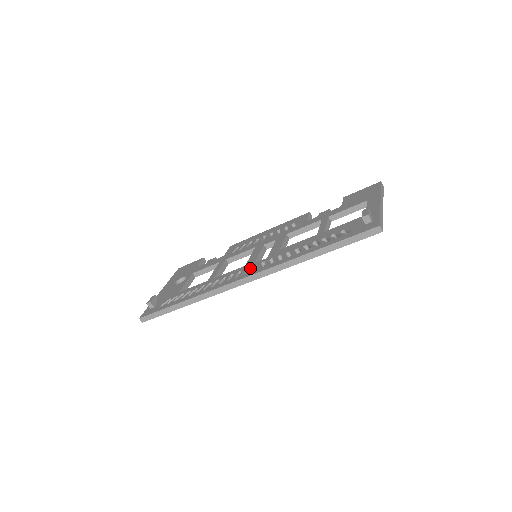
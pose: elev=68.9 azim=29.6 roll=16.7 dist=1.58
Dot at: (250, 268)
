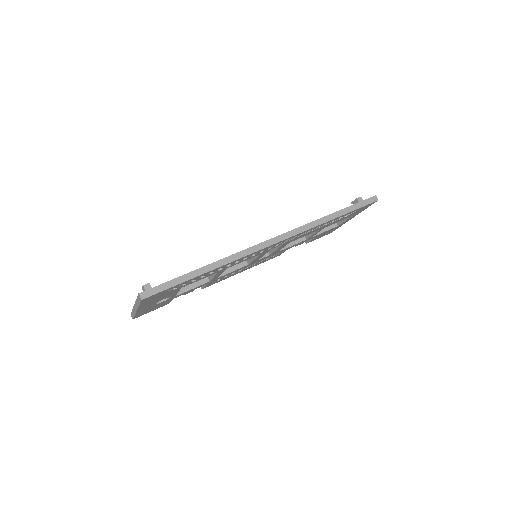
Dot at: occluded
